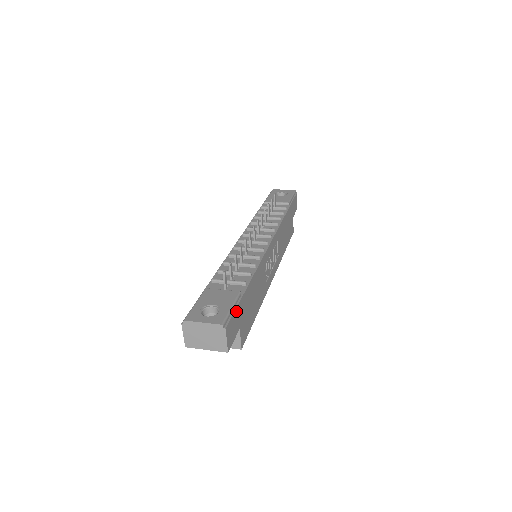
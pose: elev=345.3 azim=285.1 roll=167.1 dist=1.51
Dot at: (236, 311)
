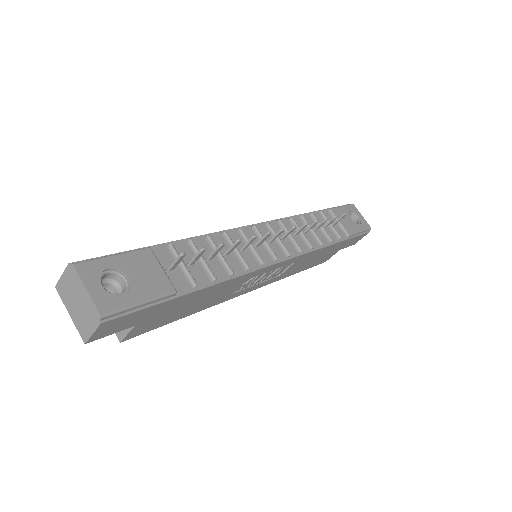
Dot at: (144, 310)
